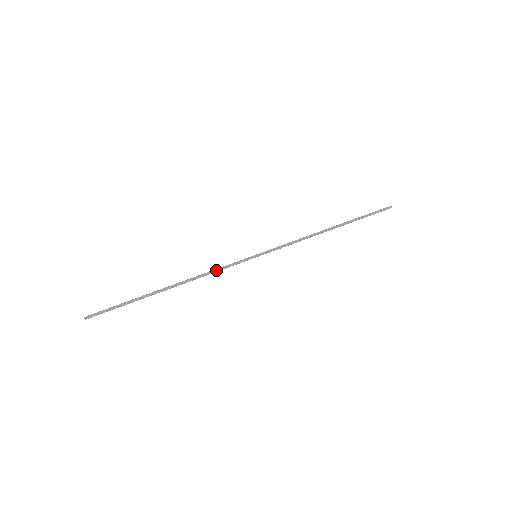
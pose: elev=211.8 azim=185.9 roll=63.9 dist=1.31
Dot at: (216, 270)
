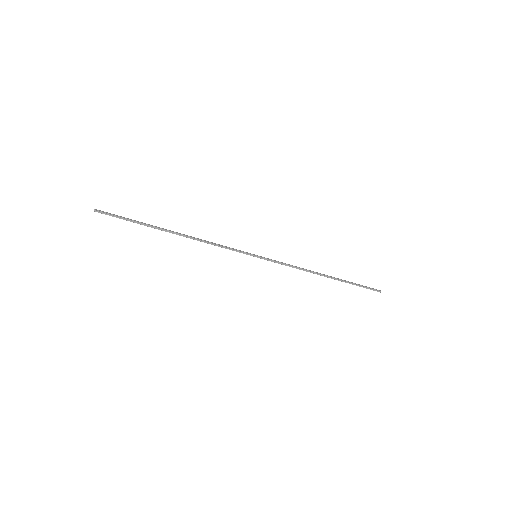
Dot at: (219, 244)
